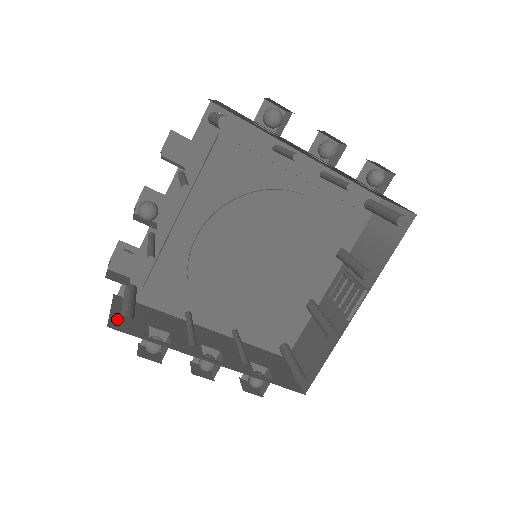
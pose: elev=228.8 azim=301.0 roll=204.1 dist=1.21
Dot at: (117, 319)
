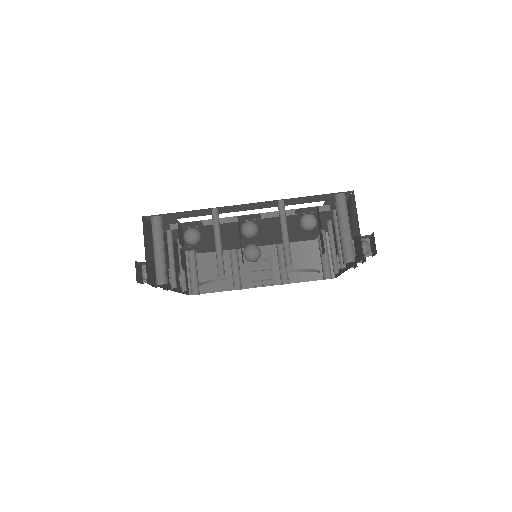
Dot at: (148, 265)
